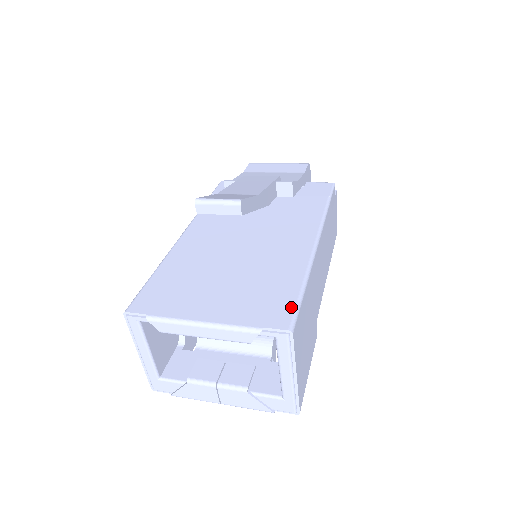
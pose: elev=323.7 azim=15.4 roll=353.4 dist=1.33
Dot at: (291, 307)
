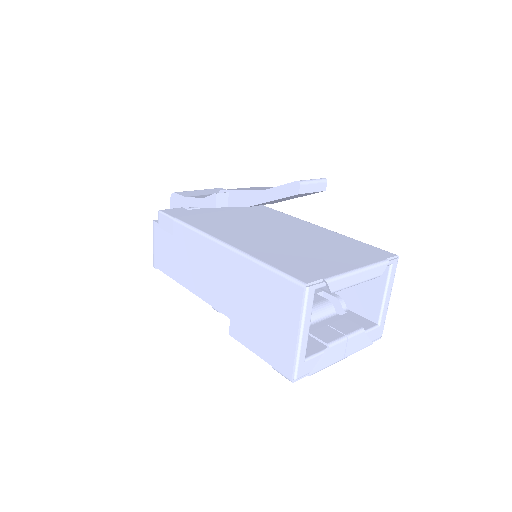
Dot at: (376, 248)
